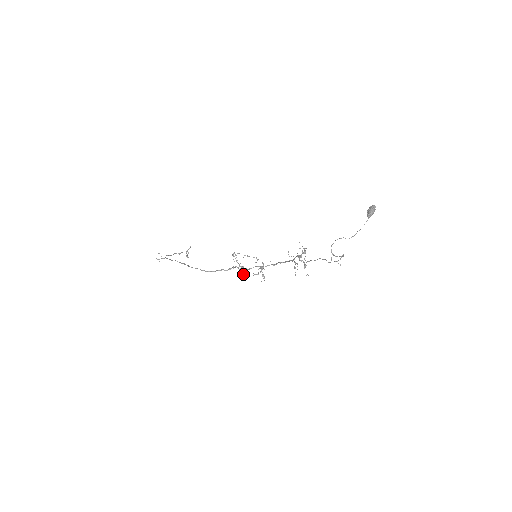
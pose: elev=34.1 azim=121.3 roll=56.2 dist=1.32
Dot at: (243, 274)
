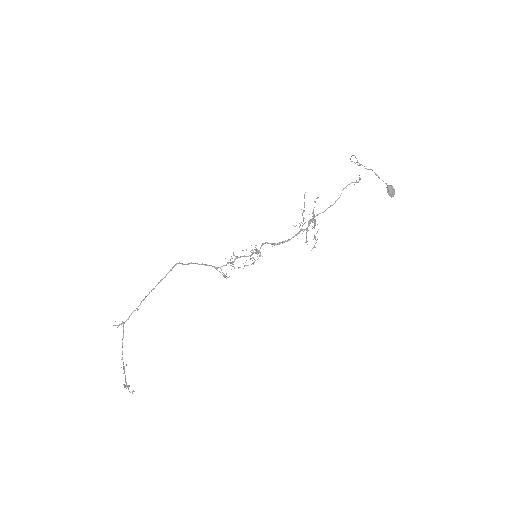
Dot at: (233, 253)
